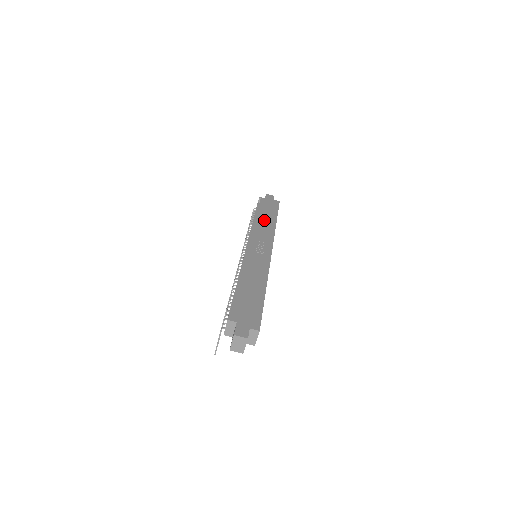
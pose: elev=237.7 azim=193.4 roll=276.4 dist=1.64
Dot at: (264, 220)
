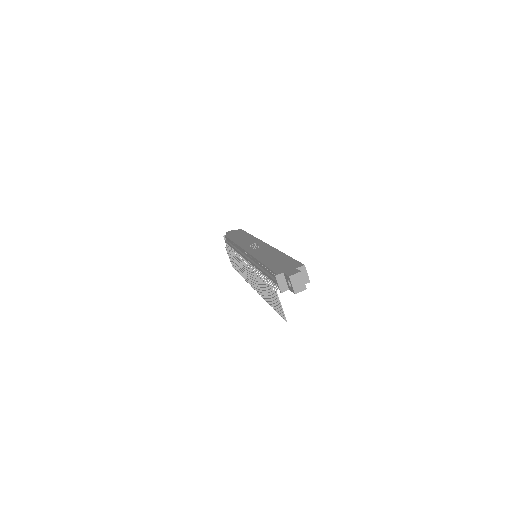
Dot at: (240, 239)
